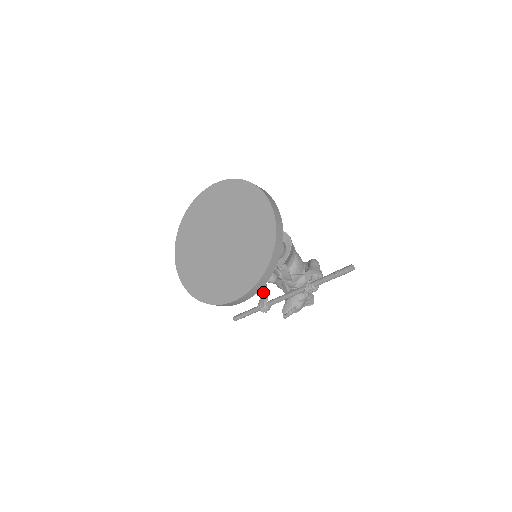
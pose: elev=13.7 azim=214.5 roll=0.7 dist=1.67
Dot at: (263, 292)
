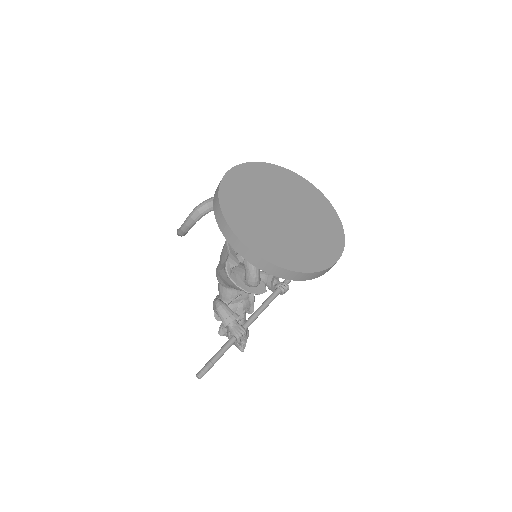
Dot at: (238, 315)
